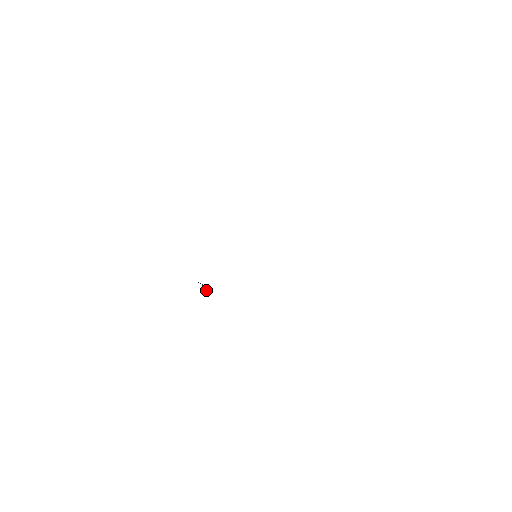
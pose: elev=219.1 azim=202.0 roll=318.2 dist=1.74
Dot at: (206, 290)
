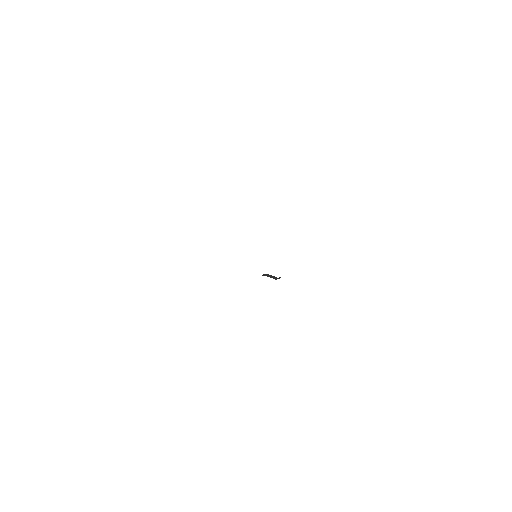
Dot at: (275, 278)
